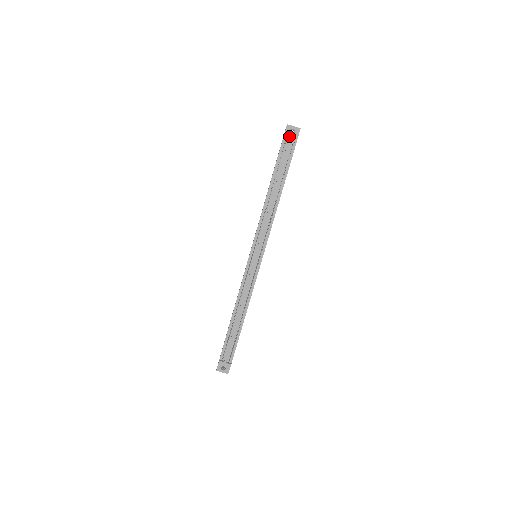
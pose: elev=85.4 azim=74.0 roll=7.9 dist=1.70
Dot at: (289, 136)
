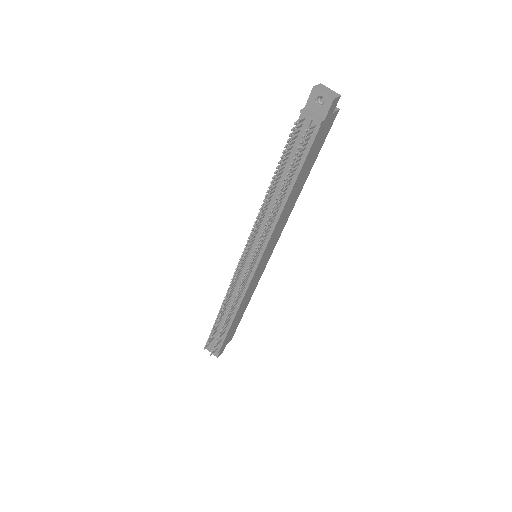
Dot at: (314, 108)
